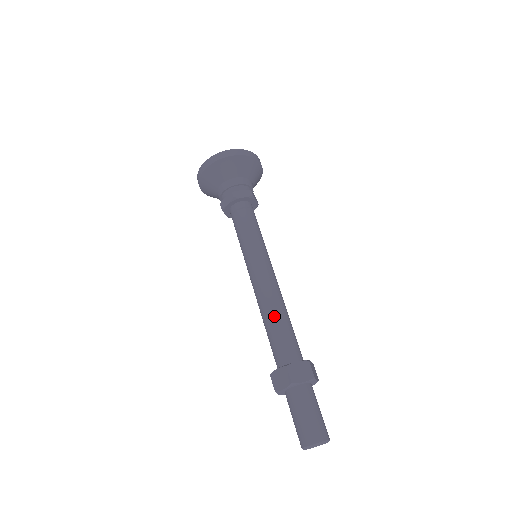
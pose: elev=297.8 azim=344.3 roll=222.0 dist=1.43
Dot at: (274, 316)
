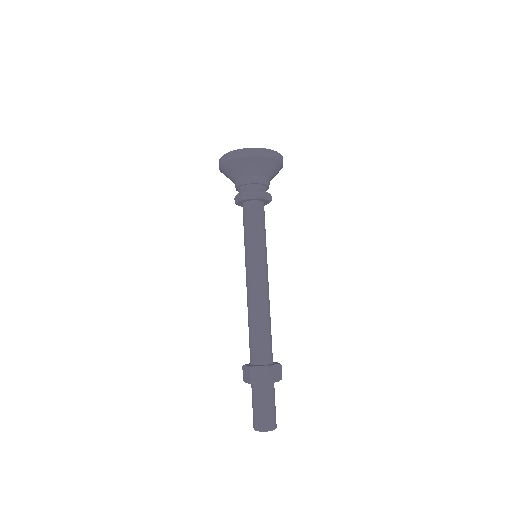
Dot at: (265, 320)
